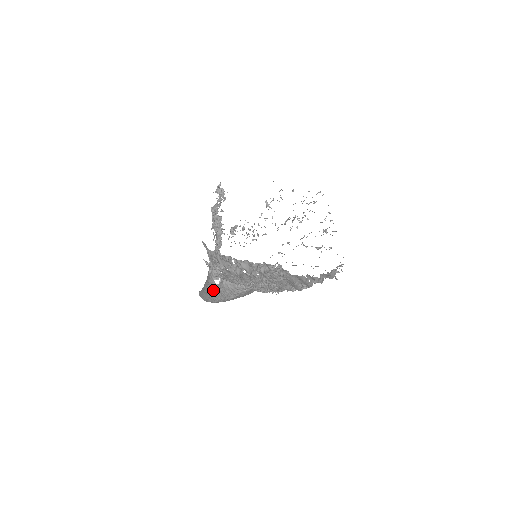
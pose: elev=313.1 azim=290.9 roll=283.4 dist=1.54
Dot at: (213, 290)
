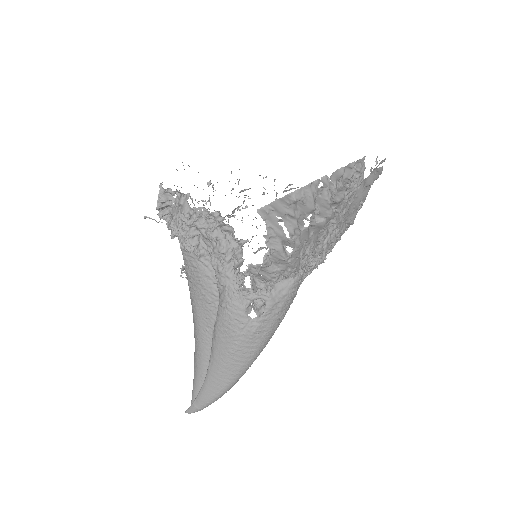
Dot at: (250, 337)
